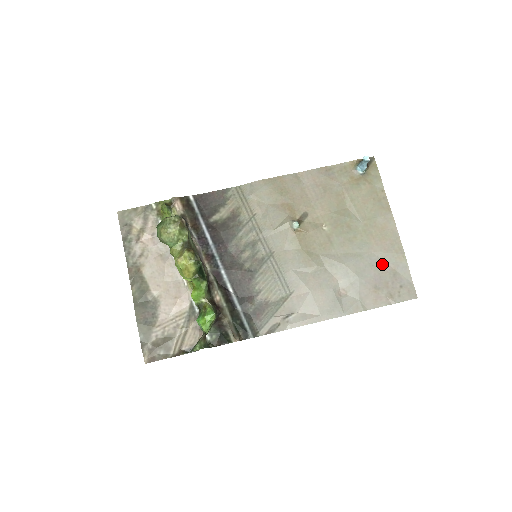
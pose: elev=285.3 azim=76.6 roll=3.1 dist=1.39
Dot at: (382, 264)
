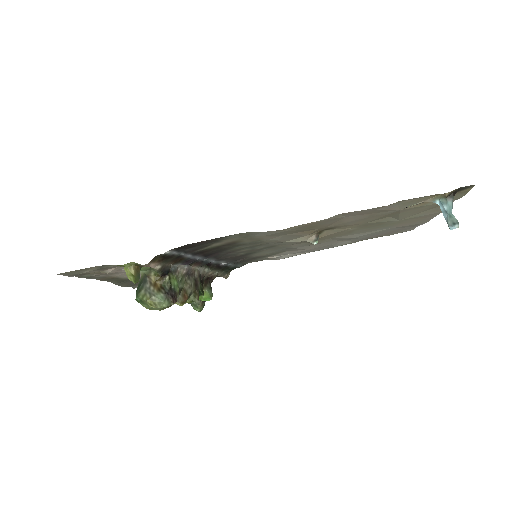
Dot at: (396, 229)
